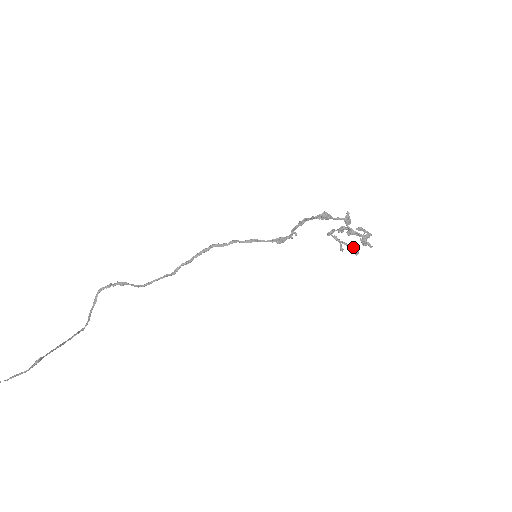
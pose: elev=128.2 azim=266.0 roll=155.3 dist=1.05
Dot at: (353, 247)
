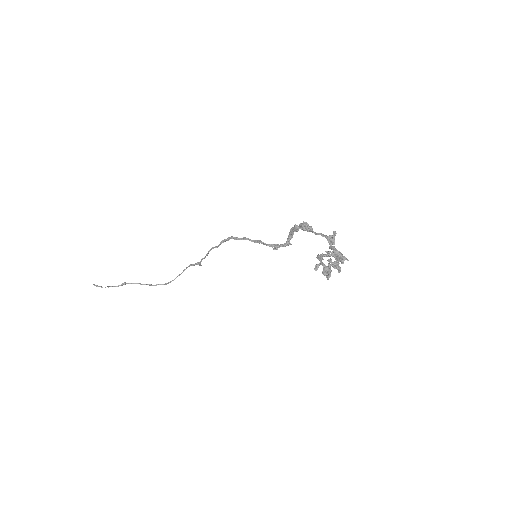
Dot at: (329, 270)
